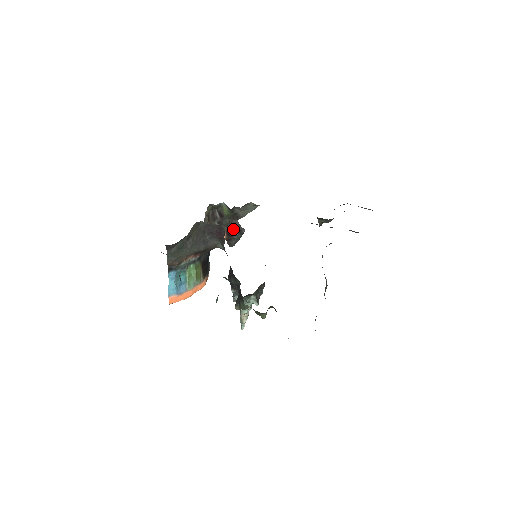
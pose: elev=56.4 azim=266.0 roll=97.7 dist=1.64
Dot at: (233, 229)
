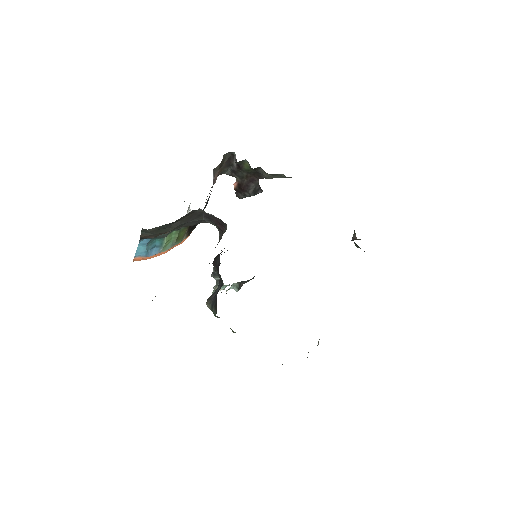
Dot at: (248, 185)
